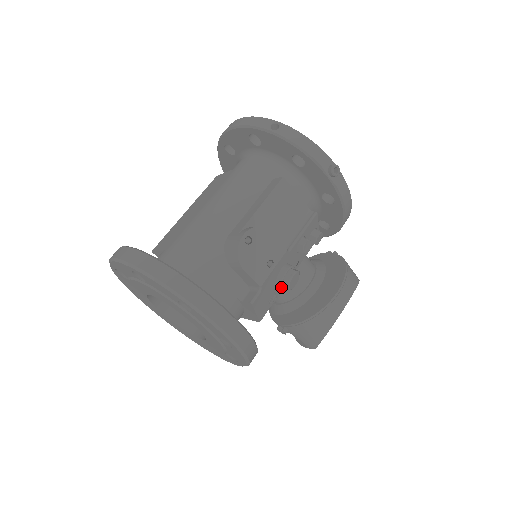
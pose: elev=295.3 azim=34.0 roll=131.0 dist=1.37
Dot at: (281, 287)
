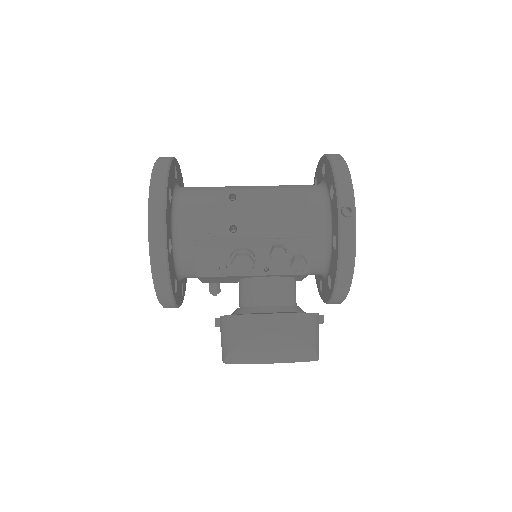
Dot at: (230, 262)
